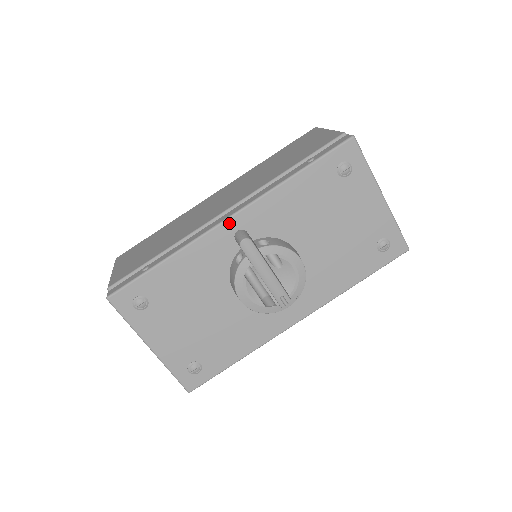
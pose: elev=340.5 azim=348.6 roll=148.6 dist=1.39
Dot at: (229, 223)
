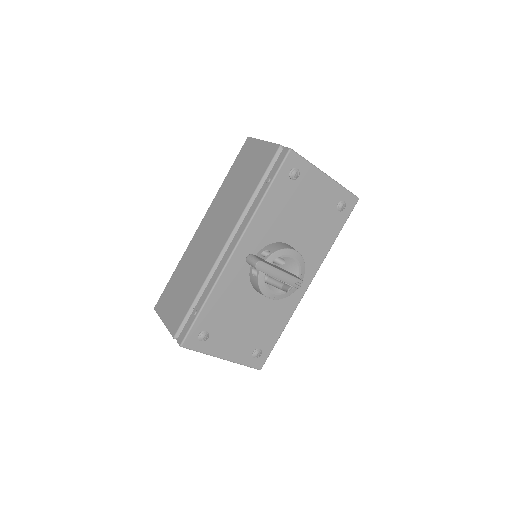
Dot at: (236, 253)
